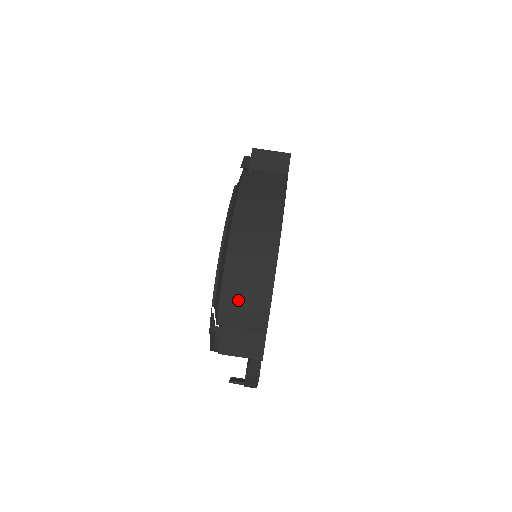
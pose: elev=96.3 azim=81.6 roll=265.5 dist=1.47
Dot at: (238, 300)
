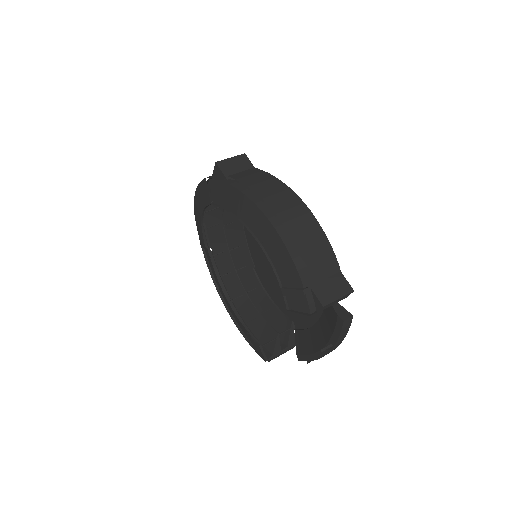
Dot at: (308, 256)
